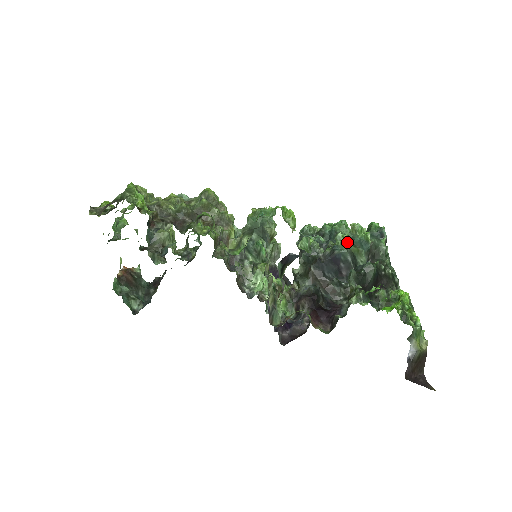
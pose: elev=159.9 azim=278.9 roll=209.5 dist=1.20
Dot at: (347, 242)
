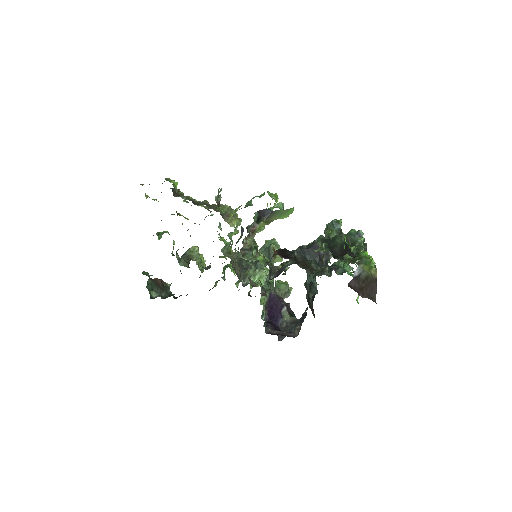
Dot at: occluded
